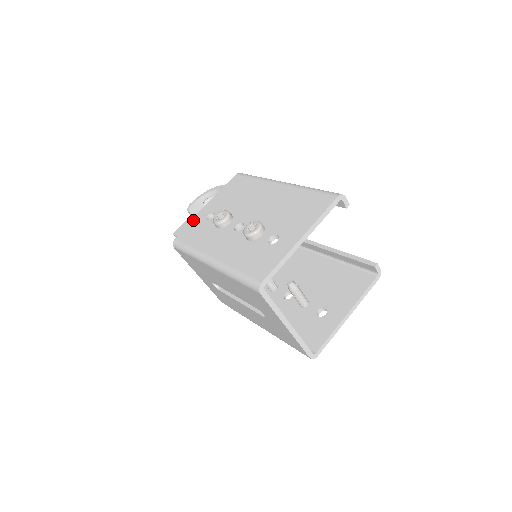
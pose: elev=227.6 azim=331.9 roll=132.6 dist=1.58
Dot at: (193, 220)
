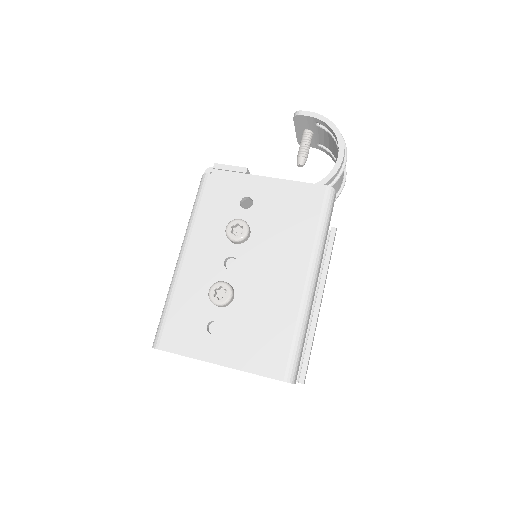
Dot at: (238, 178)
